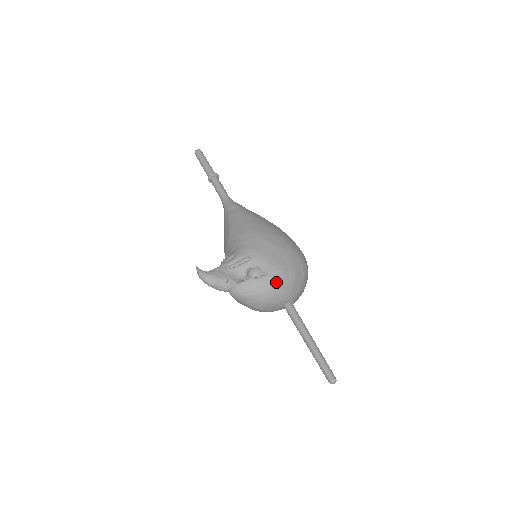
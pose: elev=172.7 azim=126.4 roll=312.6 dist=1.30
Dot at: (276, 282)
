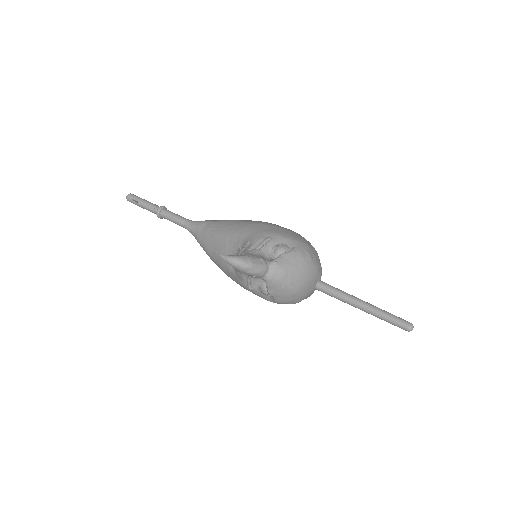
Dot at: (307, 253)
